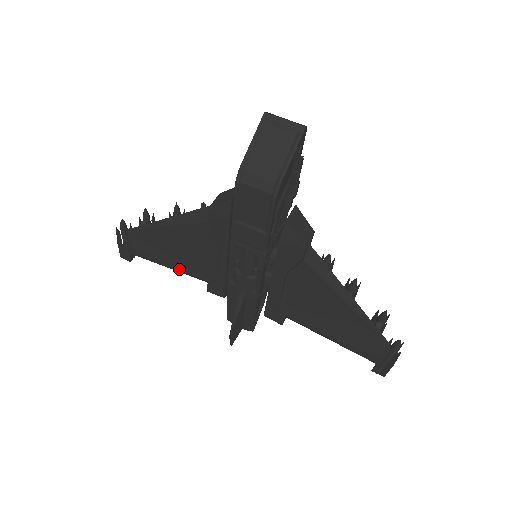
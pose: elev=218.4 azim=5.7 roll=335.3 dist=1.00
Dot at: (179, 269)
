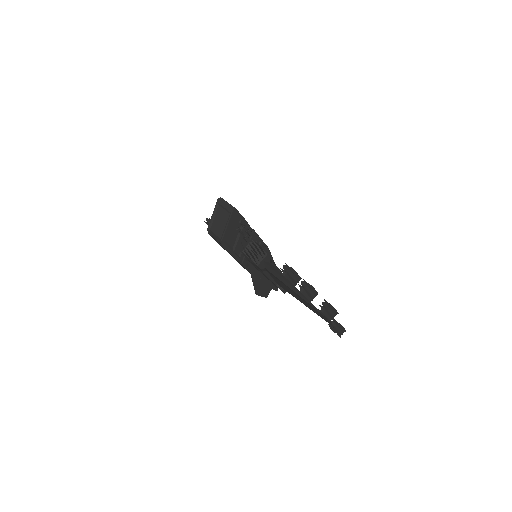
Dot at: occluded
